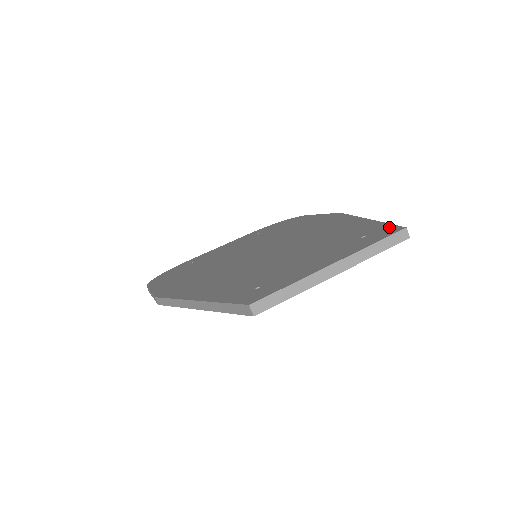
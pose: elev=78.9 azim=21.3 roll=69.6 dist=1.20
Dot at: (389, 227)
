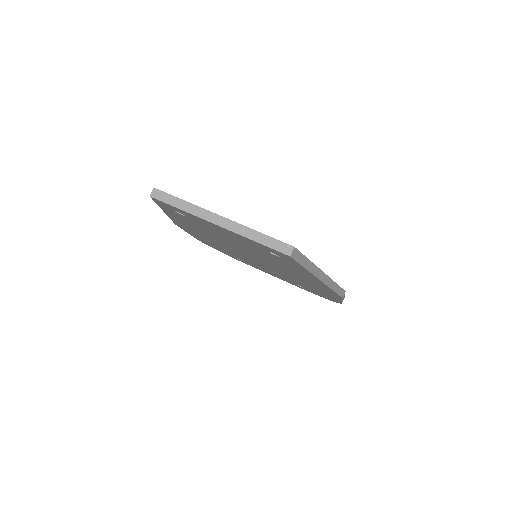
Dot at: occluded
